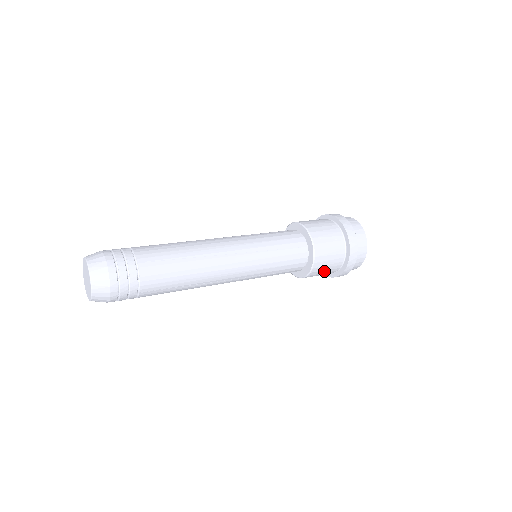
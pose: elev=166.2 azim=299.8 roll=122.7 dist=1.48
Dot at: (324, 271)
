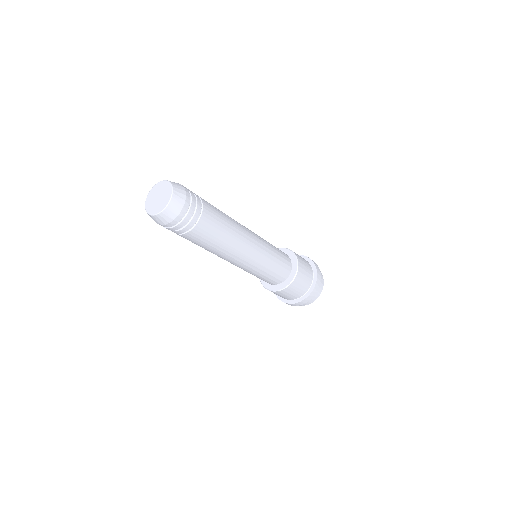
Dot at: (300, 286)
